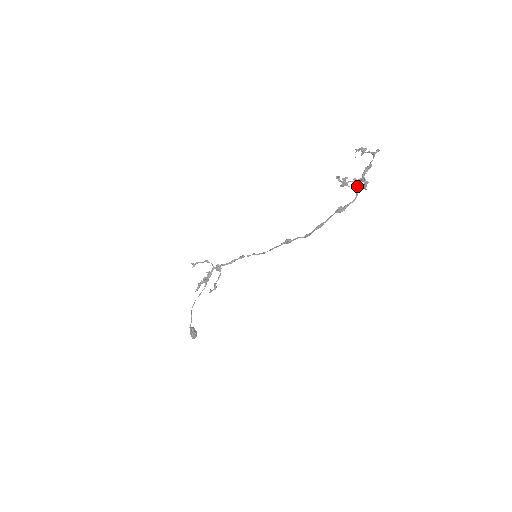
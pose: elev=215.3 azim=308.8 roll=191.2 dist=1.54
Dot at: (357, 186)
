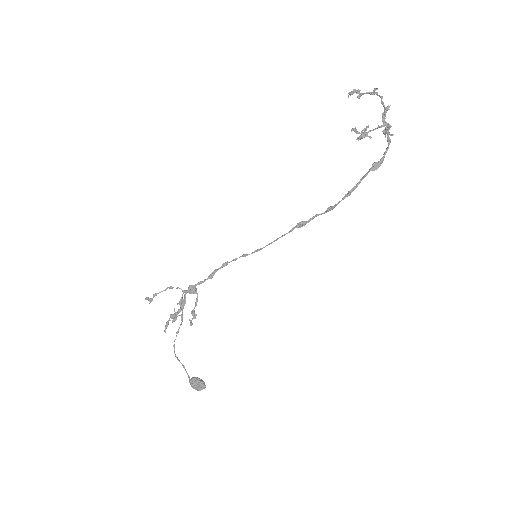
Dot at: (388, 133)
